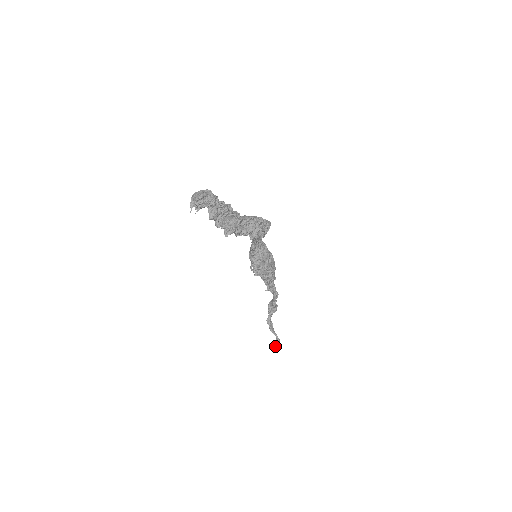
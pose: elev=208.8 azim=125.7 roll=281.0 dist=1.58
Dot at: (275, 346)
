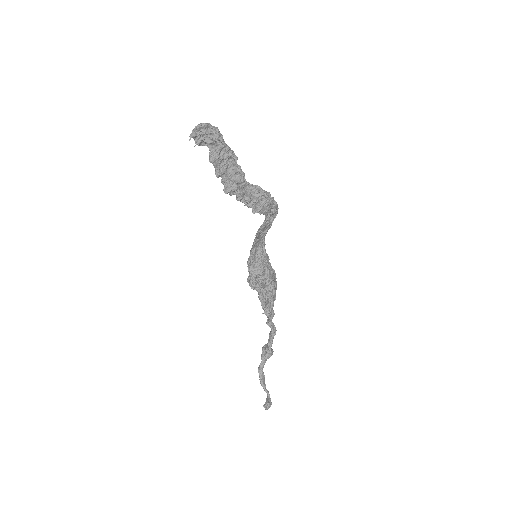
Dot at: (265, 406)
